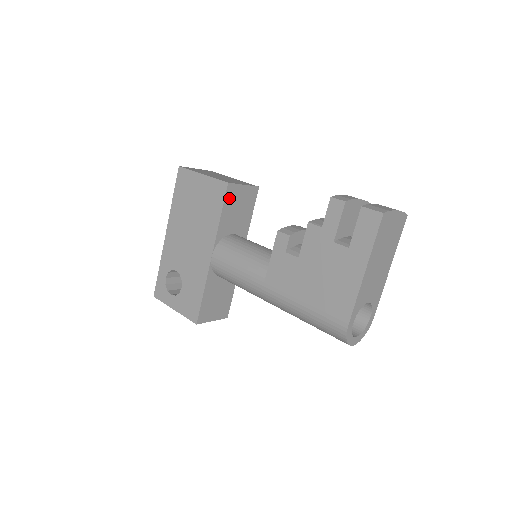
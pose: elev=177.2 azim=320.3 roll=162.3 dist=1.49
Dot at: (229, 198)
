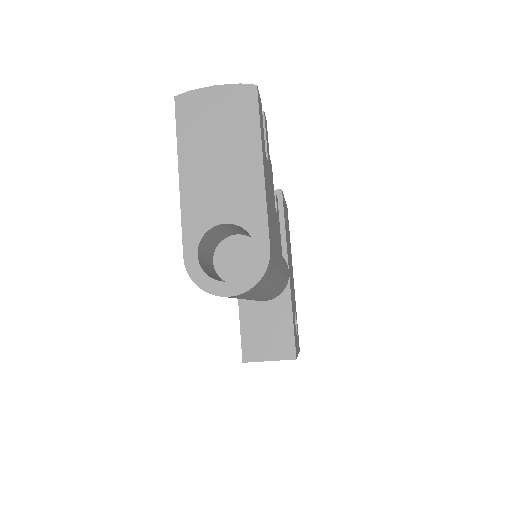
Dot at: occluded
